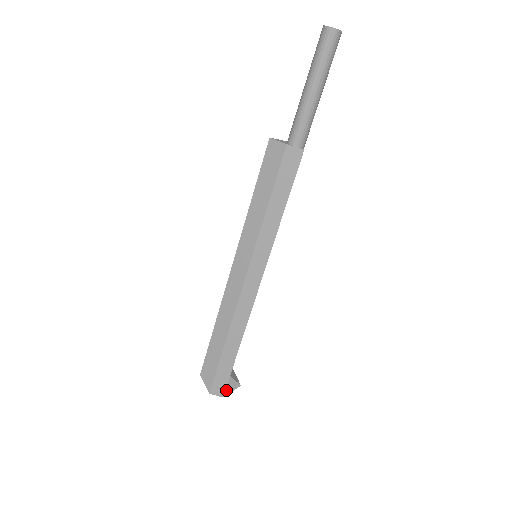
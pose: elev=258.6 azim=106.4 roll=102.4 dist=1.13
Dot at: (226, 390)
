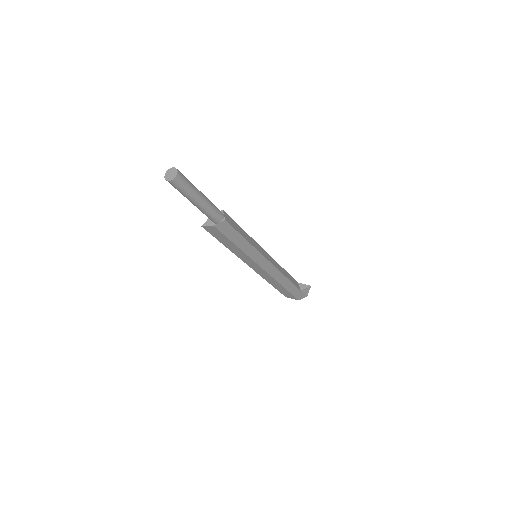
Dot at: (305, 294)
